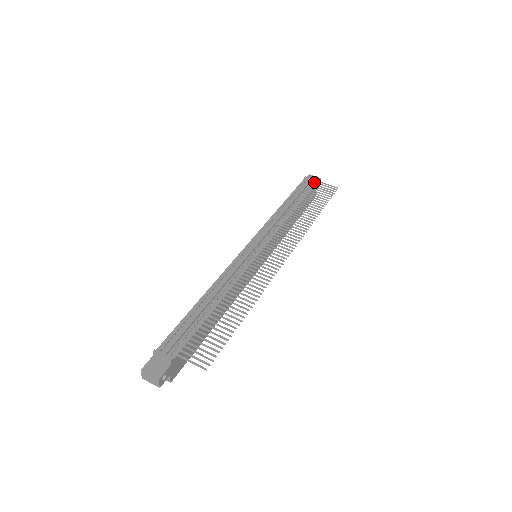
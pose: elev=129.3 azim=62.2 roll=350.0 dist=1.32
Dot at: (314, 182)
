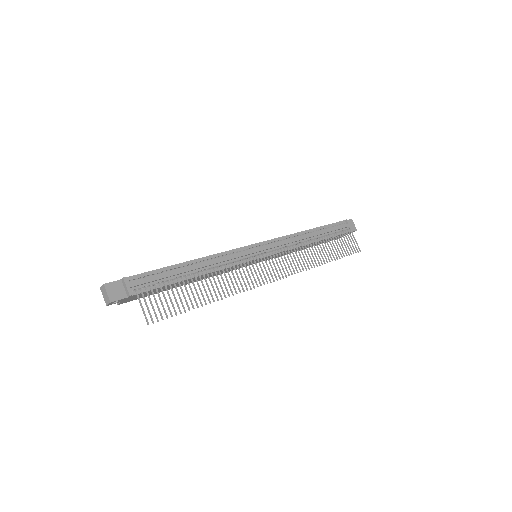
Dot at: (349, 231)
